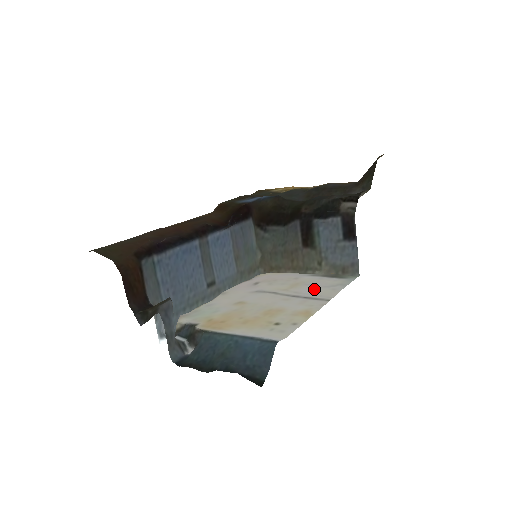
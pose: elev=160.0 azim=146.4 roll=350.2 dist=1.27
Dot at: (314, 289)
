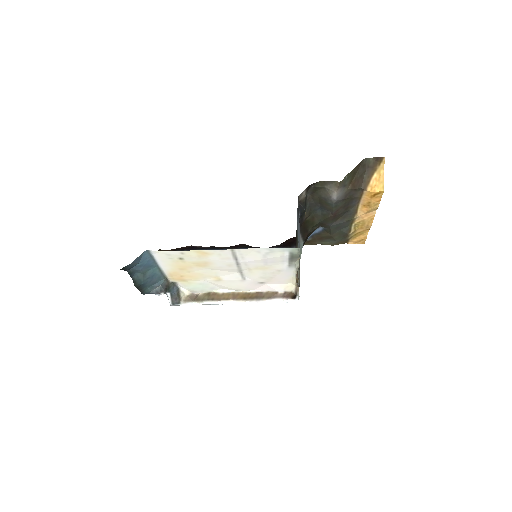
Dot at: (256, 260)
